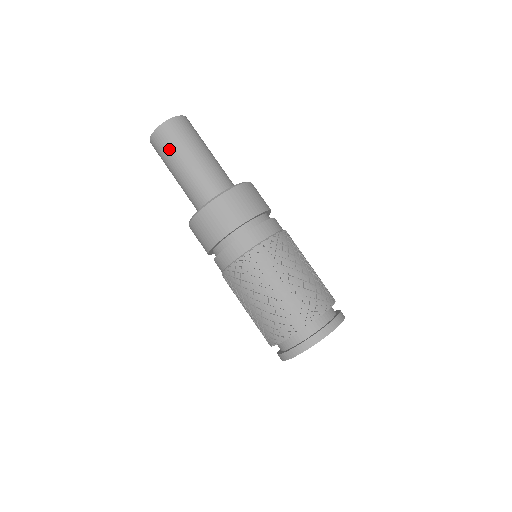
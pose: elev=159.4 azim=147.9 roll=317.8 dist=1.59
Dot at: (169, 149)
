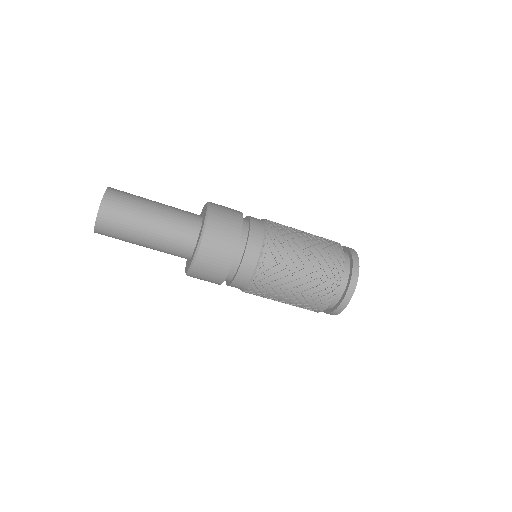
Dot at: (127, 214)
